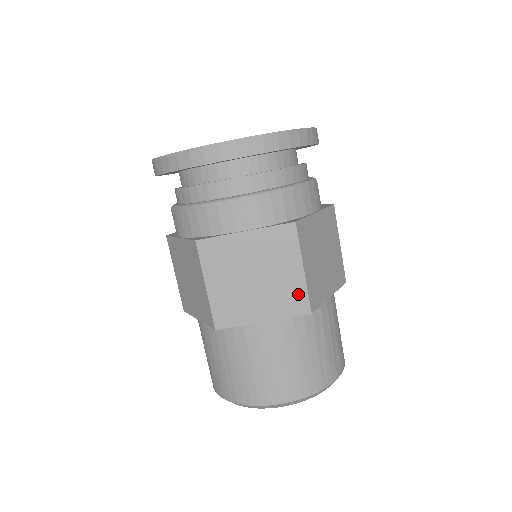
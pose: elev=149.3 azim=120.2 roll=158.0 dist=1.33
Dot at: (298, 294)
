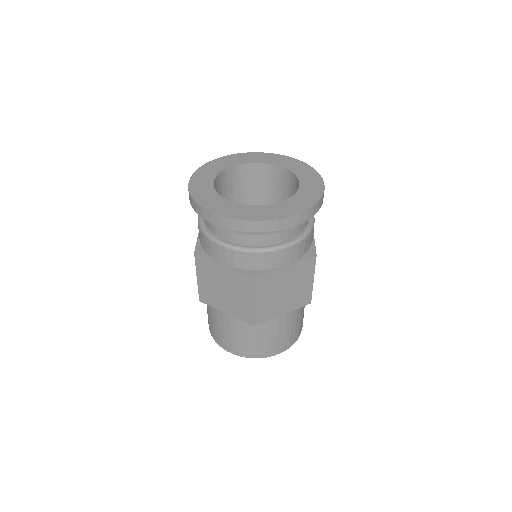
Dot at: (248, 313)
